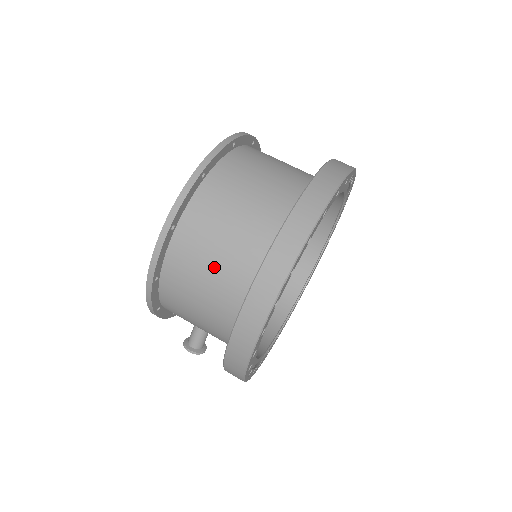
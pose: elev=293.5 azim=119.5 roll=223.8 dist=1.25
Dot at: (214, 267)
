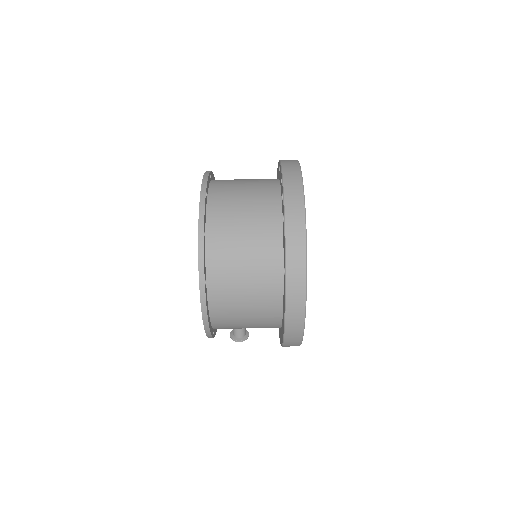
Dot at: (248, 292)
